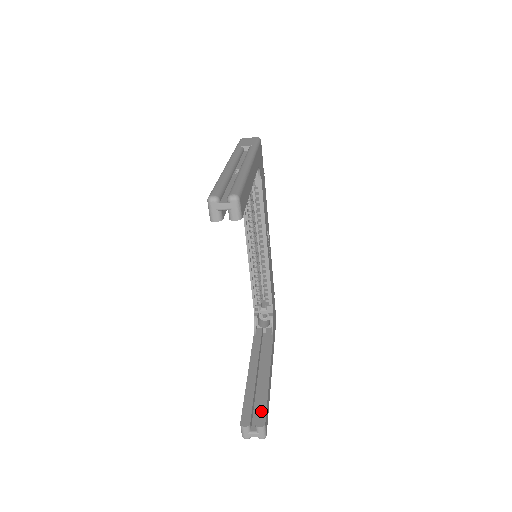
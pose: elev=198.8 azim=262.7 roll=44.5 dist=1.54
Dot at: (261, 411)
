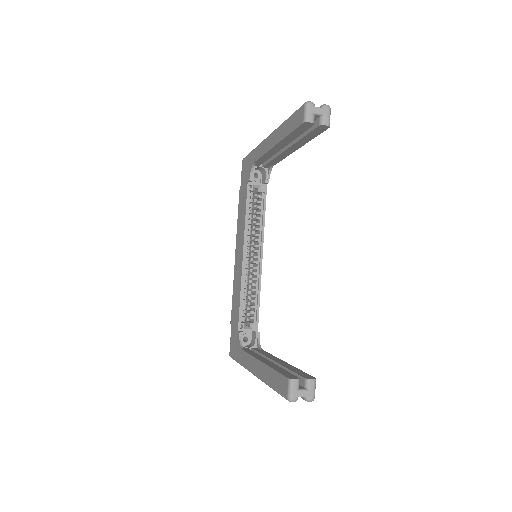
Dot at: (302, 373)
